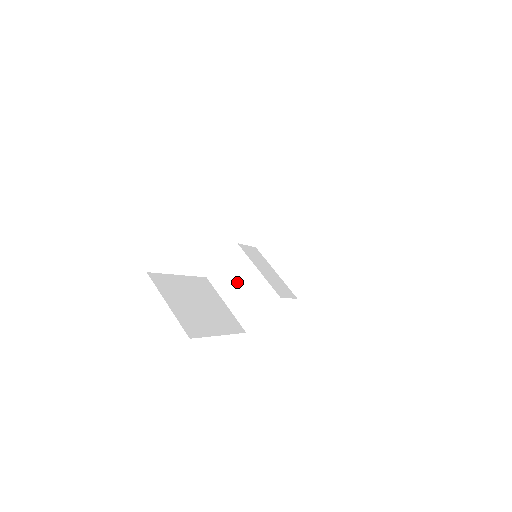
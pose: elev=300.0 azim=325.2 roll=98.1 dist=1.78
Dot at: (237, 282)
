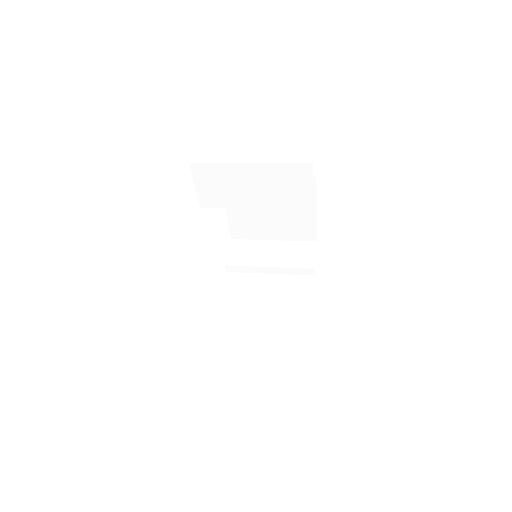
Dot at: (239, 329)
